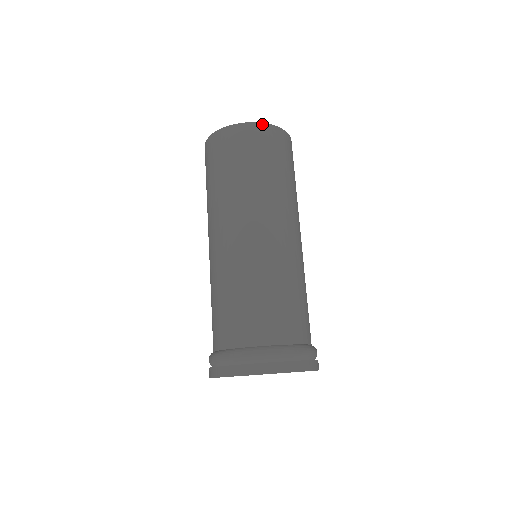
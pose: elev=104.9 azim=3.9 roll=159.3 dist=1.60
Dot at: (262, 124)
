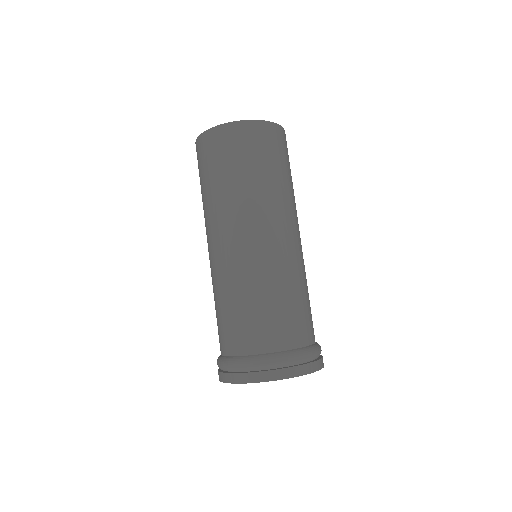
Dot at: (222, 126)
